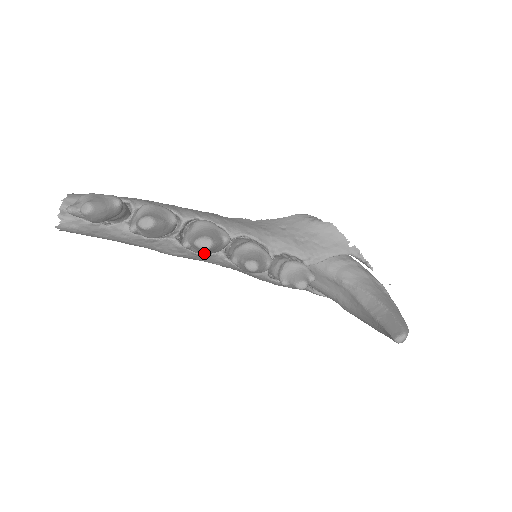
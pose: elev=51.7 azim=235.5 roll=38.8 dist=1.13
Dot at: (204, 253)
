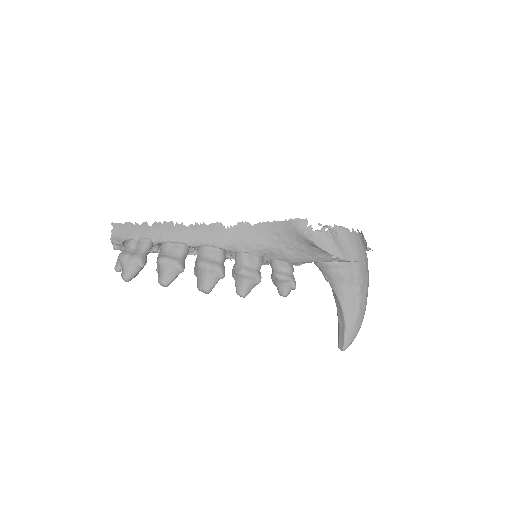
Dot at: occluded
